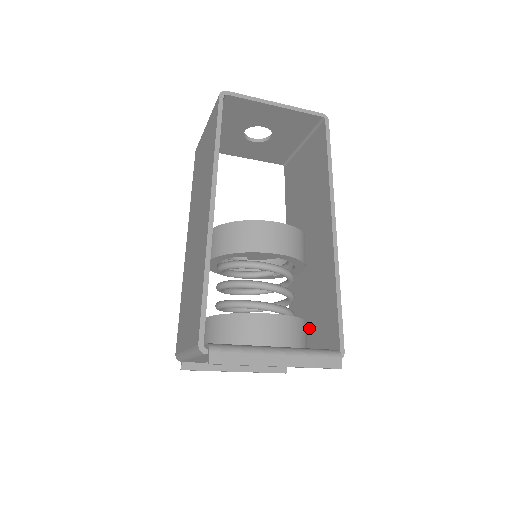
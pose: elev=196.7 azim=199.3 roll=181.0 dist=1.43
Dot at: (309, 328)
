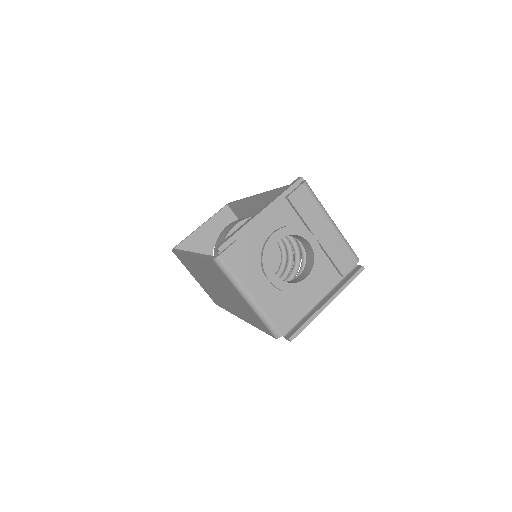
Dot at: occluded
